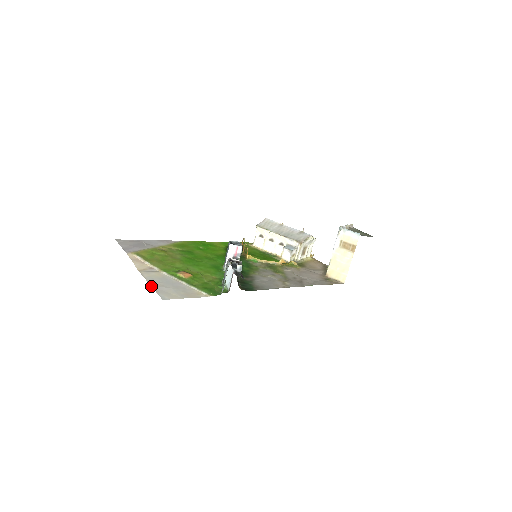
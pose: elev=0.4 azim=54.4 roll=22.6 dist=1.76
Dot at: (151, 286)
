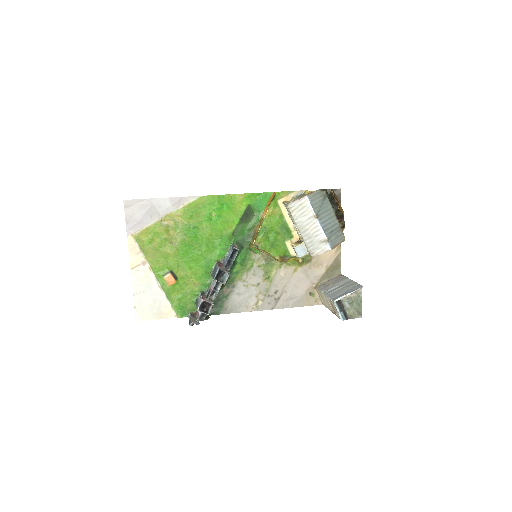
Dot at: occluded
